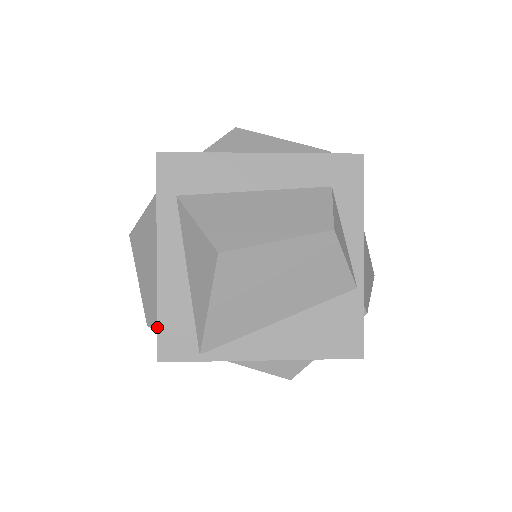
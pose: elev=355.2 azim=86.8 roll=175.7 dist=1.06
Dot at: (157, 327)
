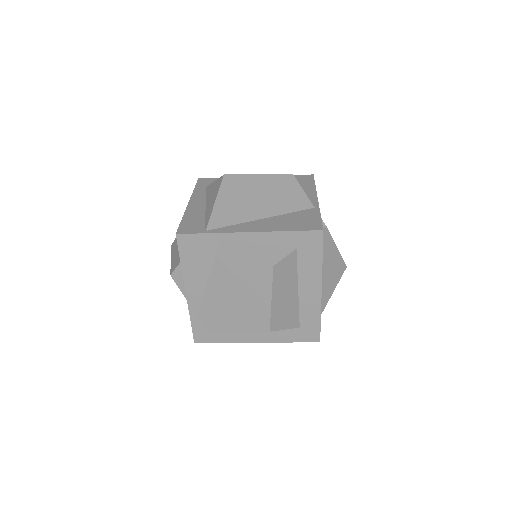
Dot at: (180, 223)
